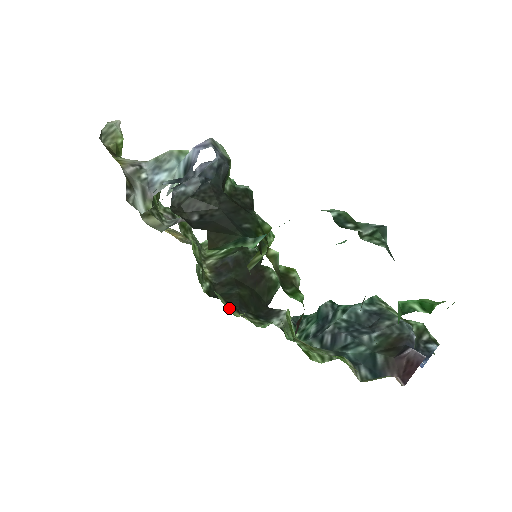
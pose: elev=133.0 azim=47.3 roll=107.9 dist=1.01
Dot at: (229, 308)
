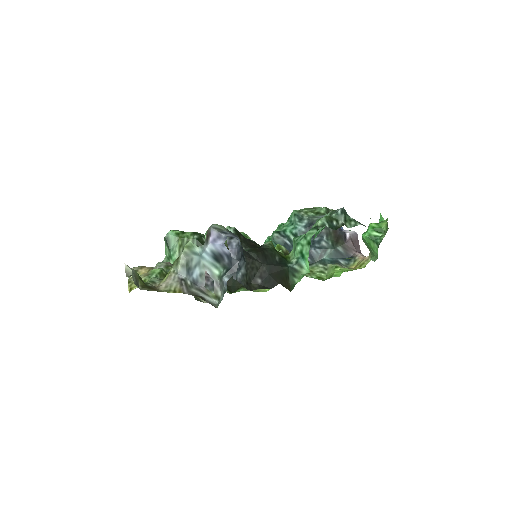
Dot at: occluded
